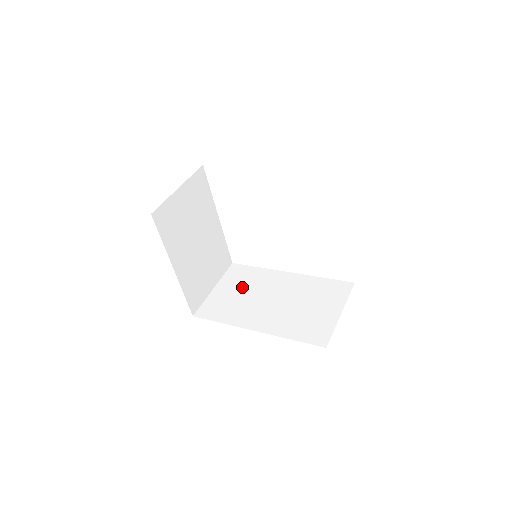
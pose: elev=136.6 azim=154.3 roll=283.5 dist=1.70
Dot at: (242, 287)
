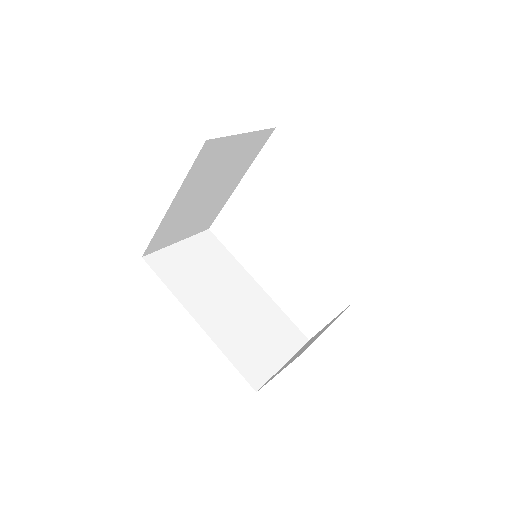
Dot at: (206, 263)
